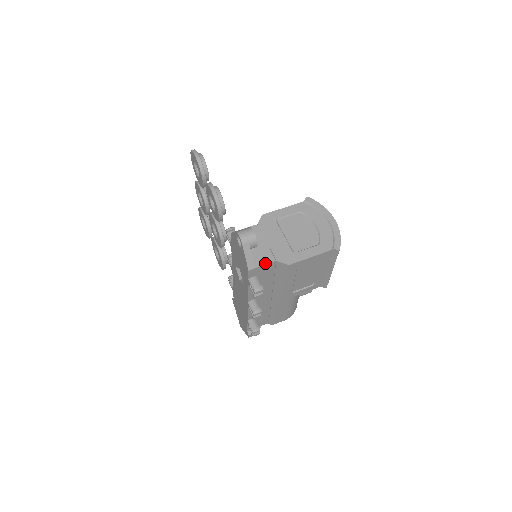
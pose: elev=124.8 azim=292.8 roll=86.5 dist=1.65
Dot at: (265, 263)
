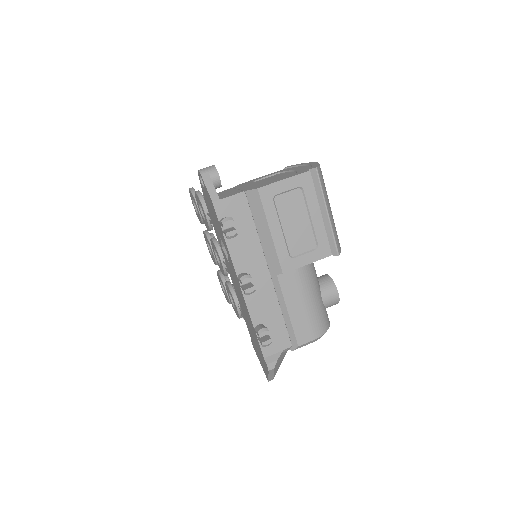
Dot at: (232, 195)
